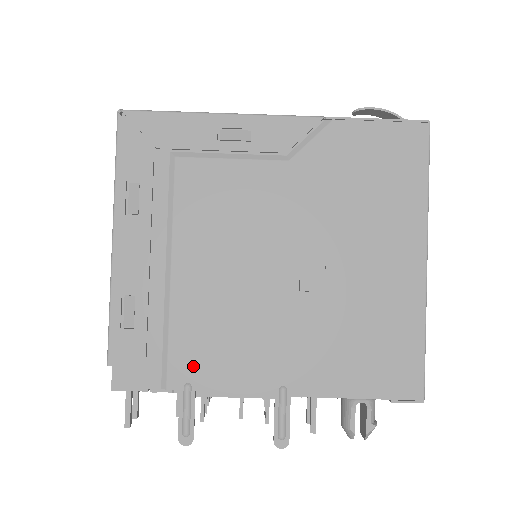
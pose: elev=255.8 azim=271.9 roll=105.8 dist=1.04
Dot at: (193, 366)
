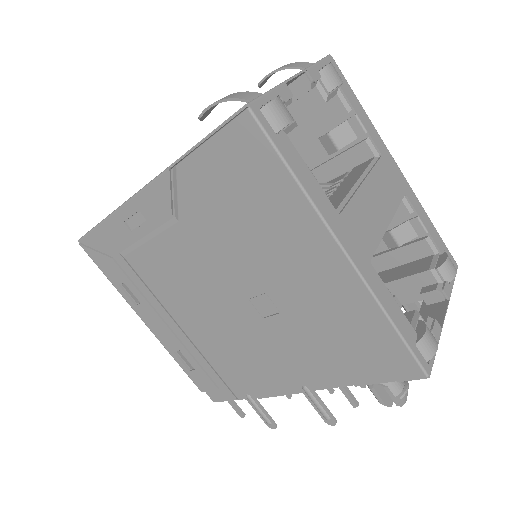
Dot at: (241, 384)
